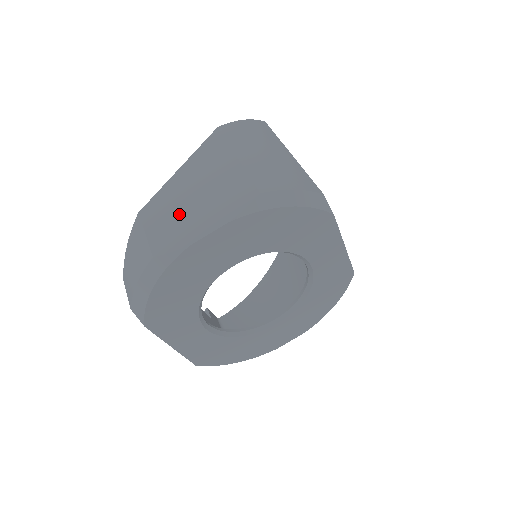
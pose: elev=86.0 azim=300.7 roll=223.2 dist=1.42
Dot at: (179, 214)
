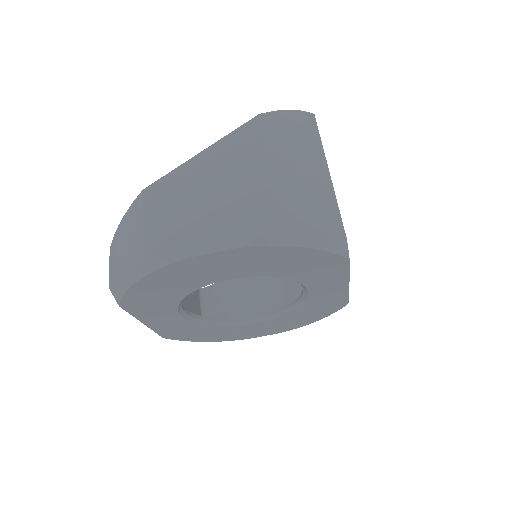
Dot at: (186, 212)
